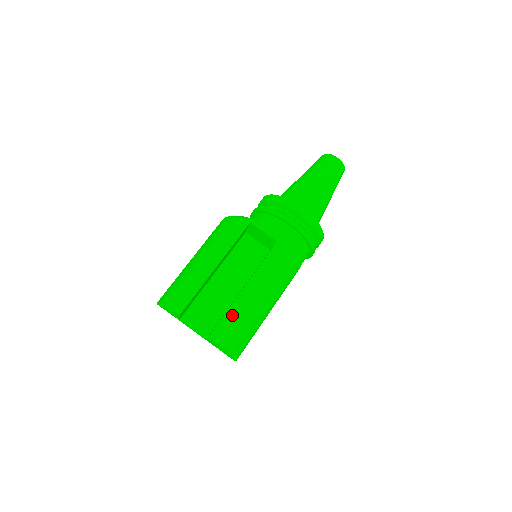
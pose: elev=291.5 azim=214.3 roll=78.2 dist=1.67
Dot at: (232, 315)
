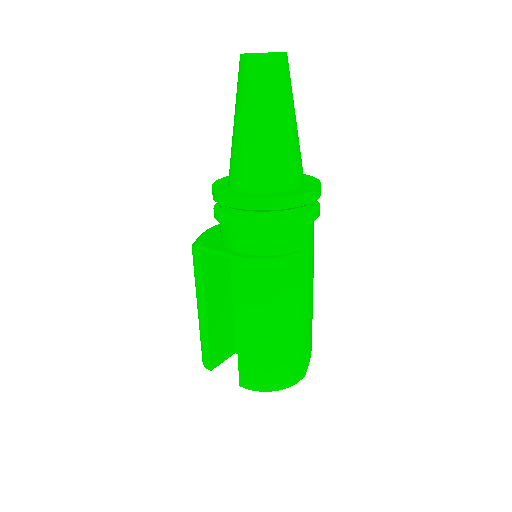
Dot at: (244, 360)
